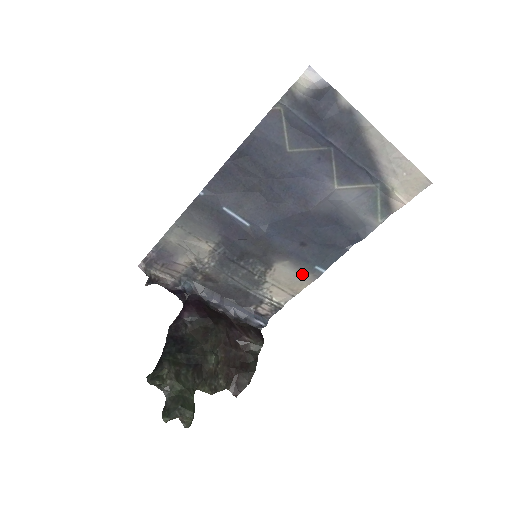
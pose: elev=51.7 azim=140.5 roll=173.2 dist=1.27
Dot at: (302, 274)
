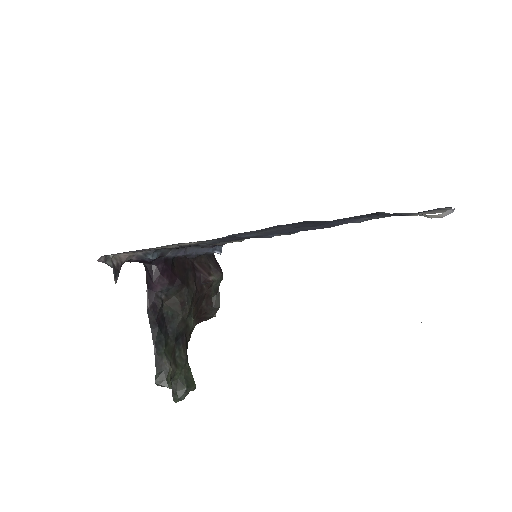
Dot at: (280, 235)
